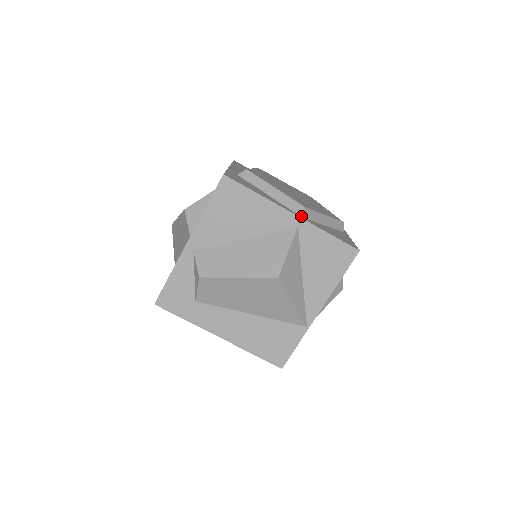
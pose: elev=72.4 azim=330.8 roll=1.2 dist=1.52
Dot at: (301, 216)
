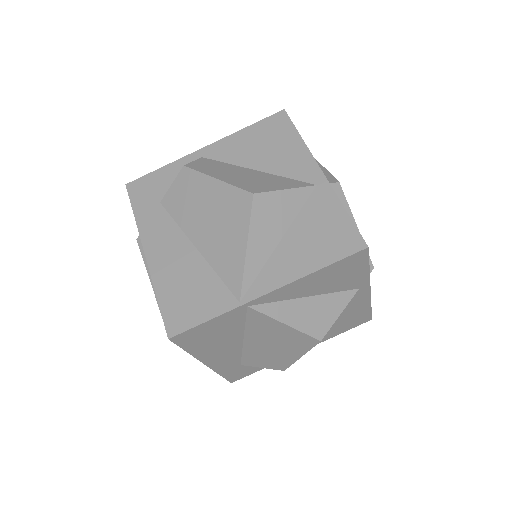
Dot at: occluded
